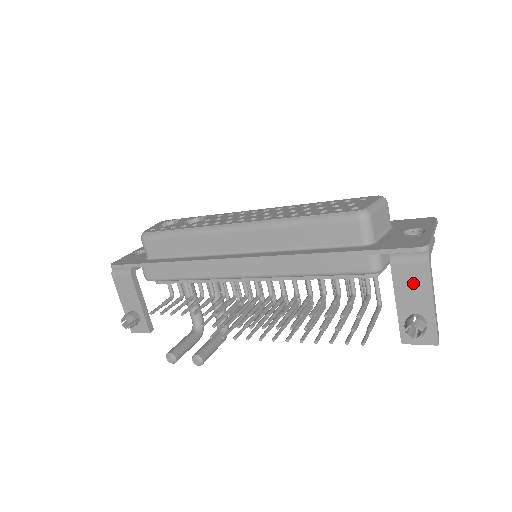
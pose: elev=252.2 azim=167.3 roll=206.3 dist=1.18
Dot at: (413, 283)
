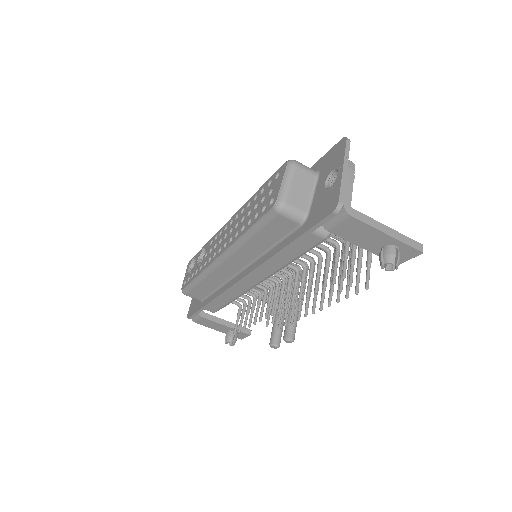
Dot at: (357, 232)
